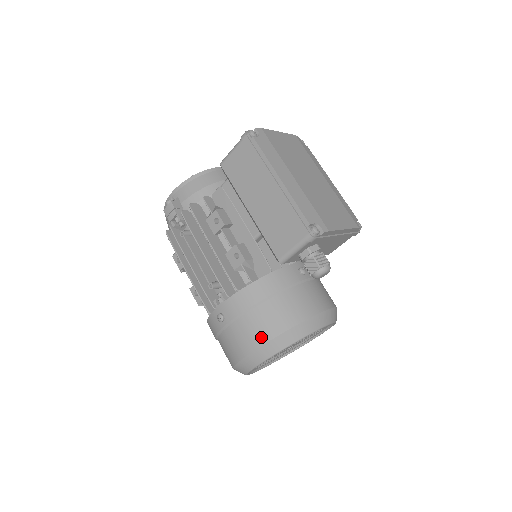
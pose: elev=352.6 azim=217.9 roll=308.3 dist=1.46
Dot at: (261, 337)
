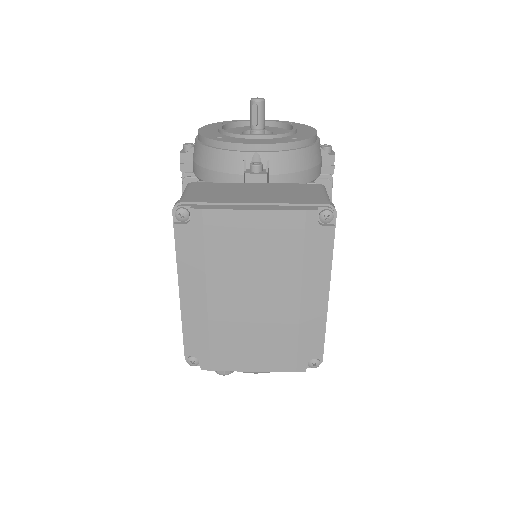
Dot at: occluded
